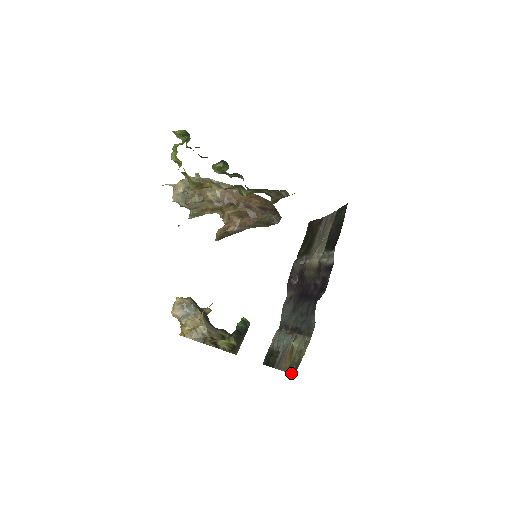
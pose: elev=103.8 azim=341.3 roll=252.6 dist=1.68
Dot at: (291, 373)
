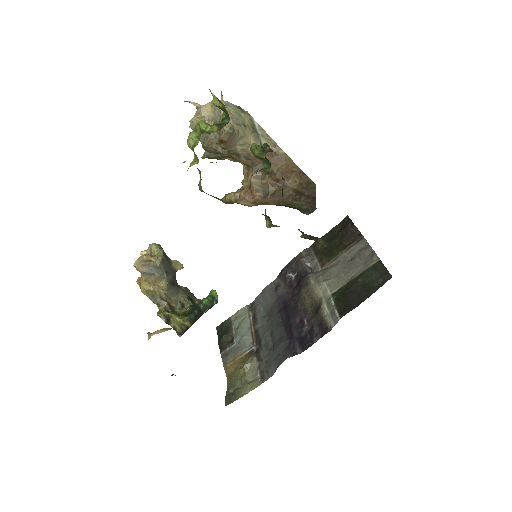
Dot at: (225, 397)
